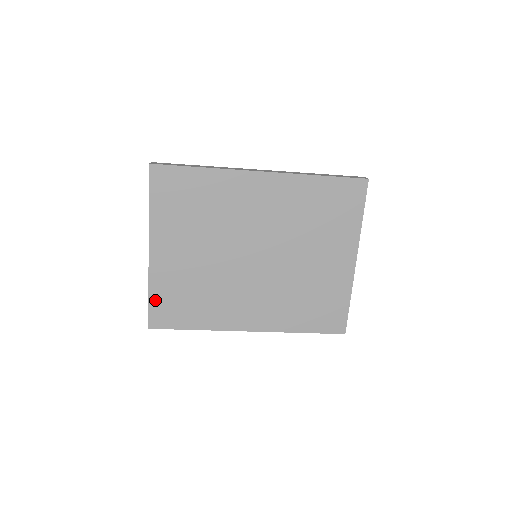
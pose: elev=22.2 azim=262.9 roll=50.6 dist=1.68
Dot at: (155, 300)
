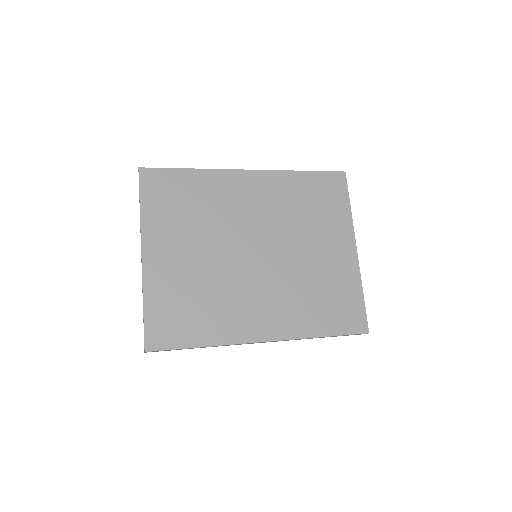
Dot at: (151, 313)
